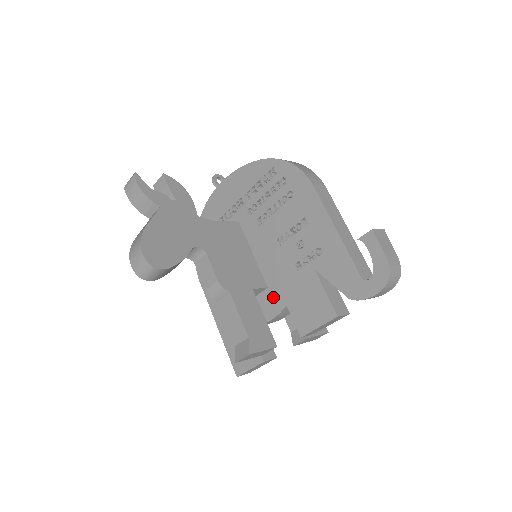
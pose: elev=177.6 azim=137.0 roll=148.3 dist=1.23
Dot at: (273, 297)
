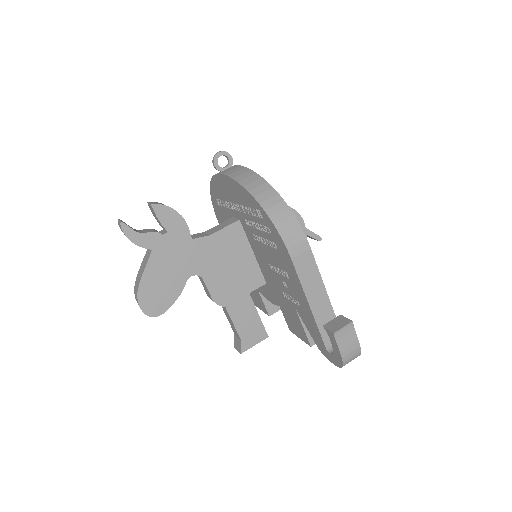
Dot at: (270, 292)
